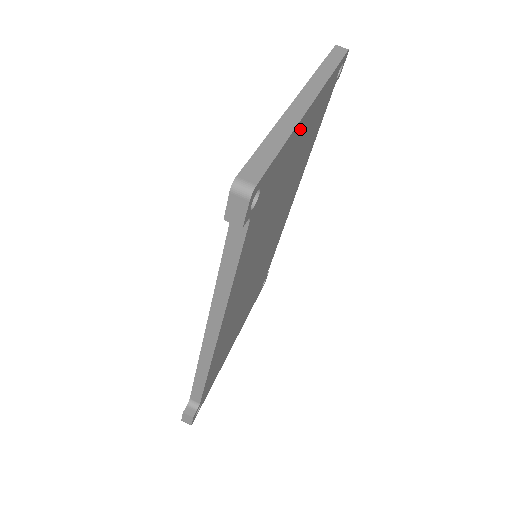
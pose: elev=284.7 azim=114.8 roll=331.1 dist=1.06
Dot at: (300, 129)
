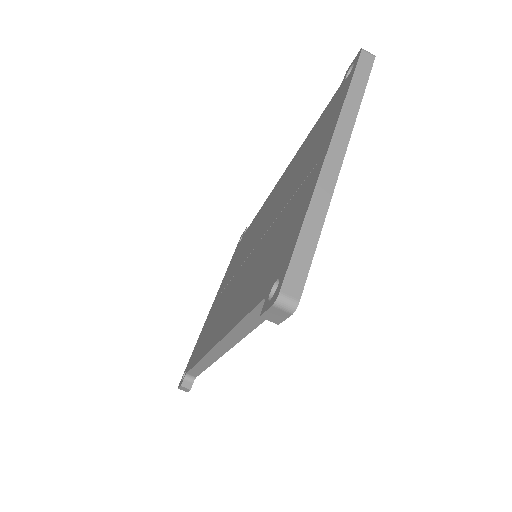
Dot at: occluded
